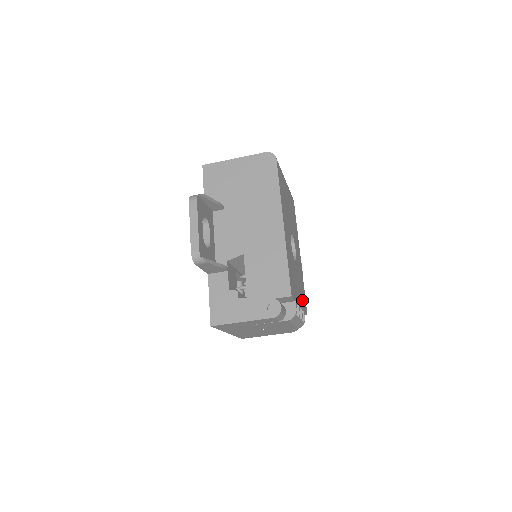
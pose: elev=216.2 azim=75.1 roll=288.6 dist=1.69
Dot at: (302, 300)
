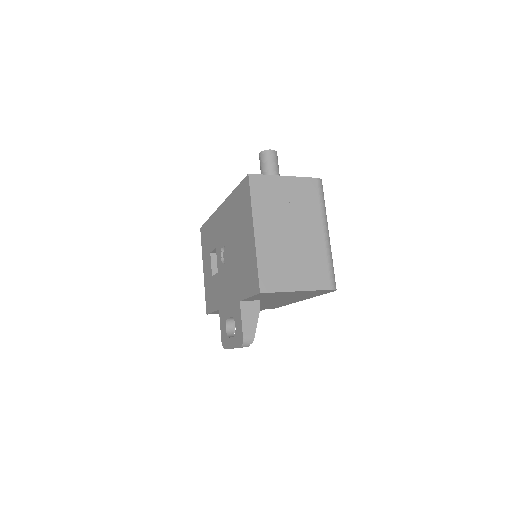
Dot at: occluded
